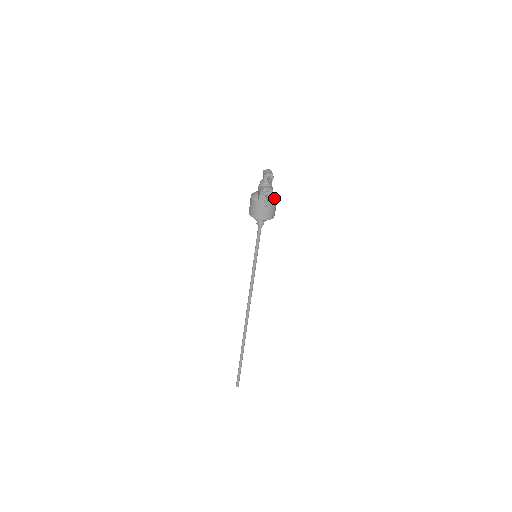
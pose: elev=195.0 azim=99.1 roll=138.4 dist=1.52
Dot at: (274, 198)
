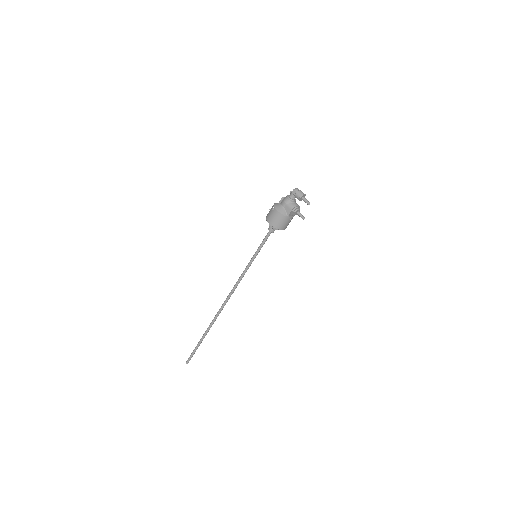
Dot at: occluded
